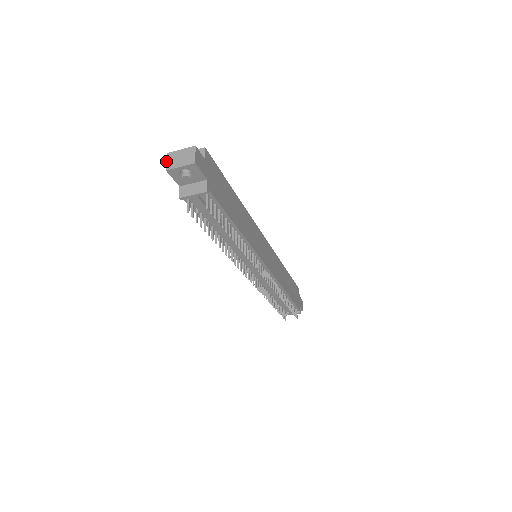
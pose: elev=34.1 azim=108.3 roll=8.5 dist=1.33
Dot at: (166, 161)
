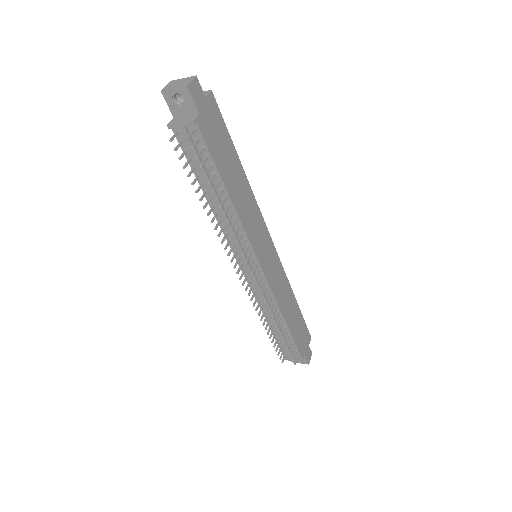
Dot at: (166, 85)
